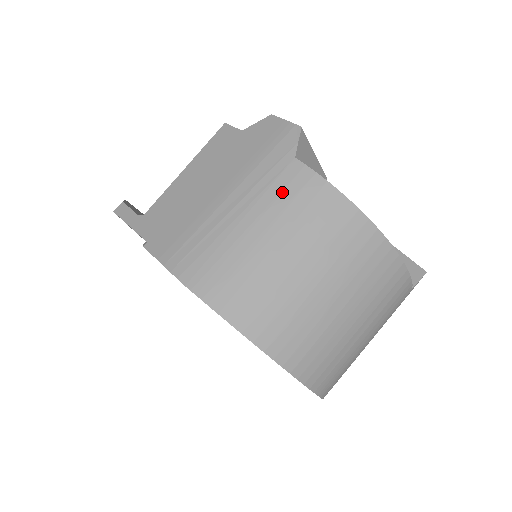
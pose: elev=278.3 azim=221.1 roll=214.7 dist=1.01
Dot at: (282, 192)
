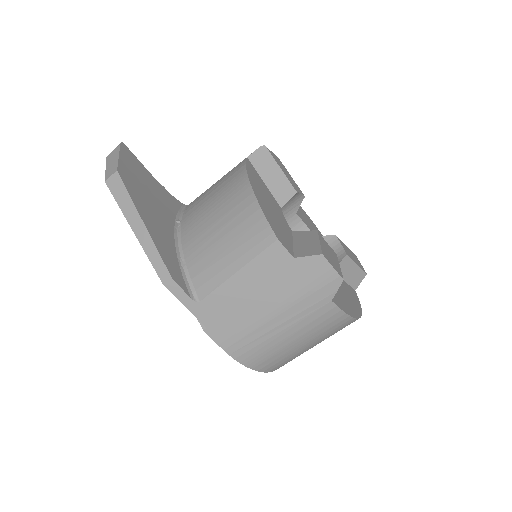
Dot at: (315, 320)
